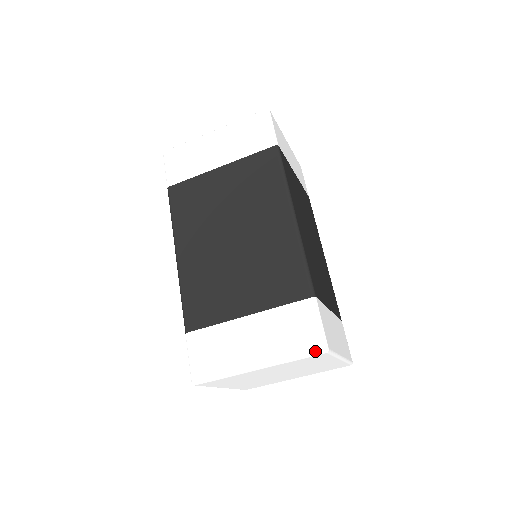
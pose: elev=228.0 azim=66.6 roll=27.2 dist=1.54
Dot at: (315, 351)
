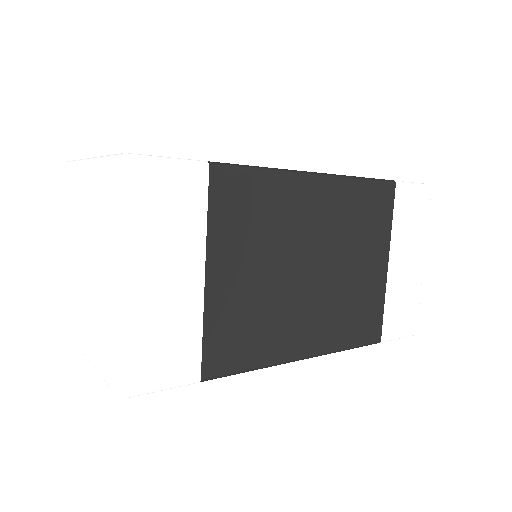
Dot at: occluded
